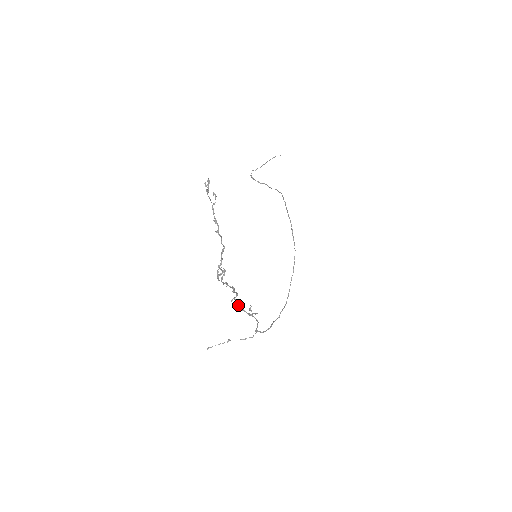
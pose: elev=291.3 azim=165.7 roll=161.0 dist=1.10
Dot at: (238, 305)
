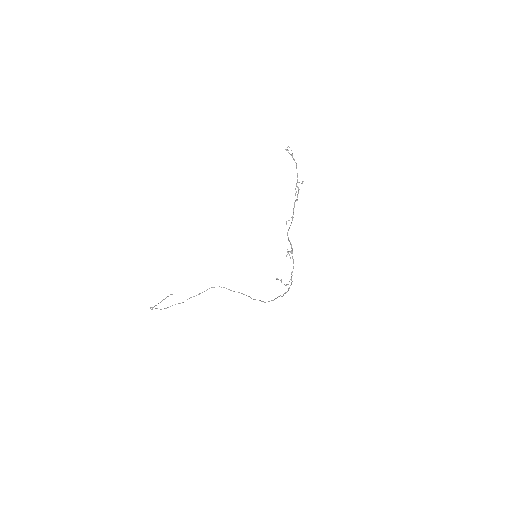
Dot at: occluded
